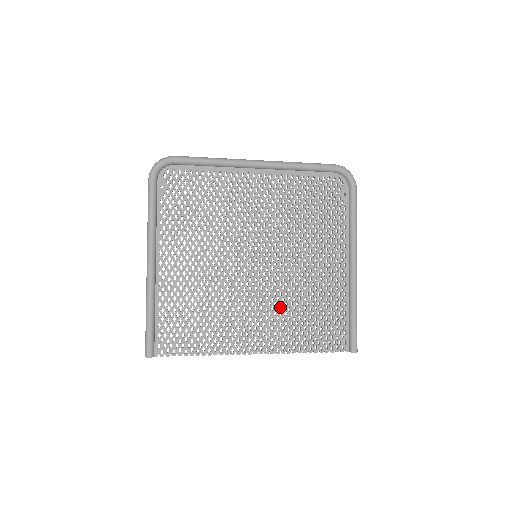
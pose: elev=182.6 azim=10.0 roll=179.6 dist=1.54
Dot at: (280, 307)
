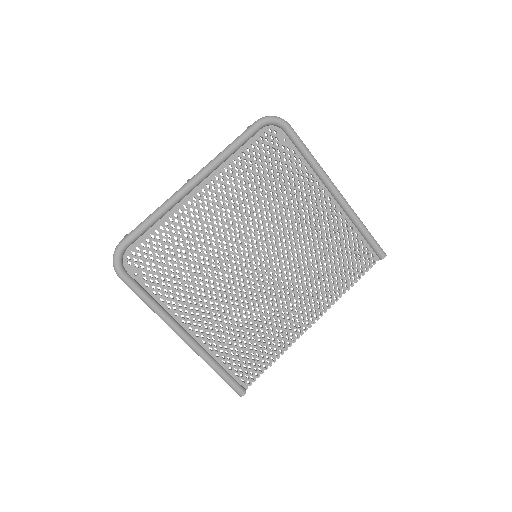
Dot at: (305, 276)
